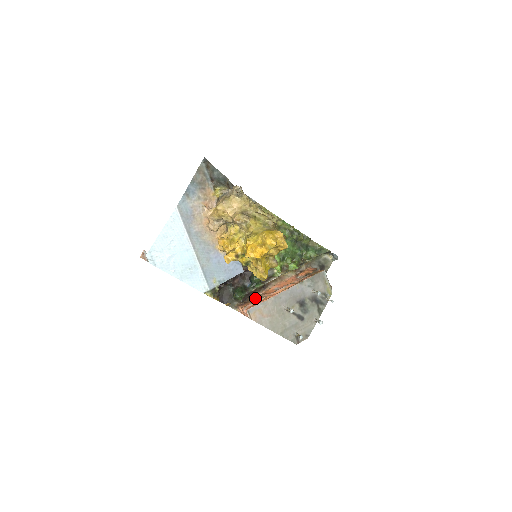
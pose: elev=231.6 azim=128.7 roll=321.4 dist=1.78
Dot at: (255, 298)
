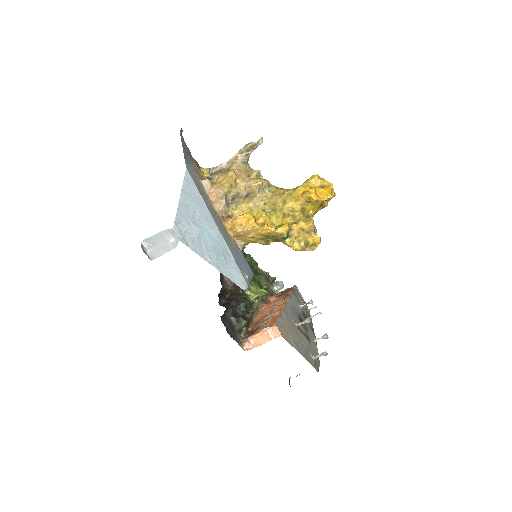
Dot at: (255, 326)
